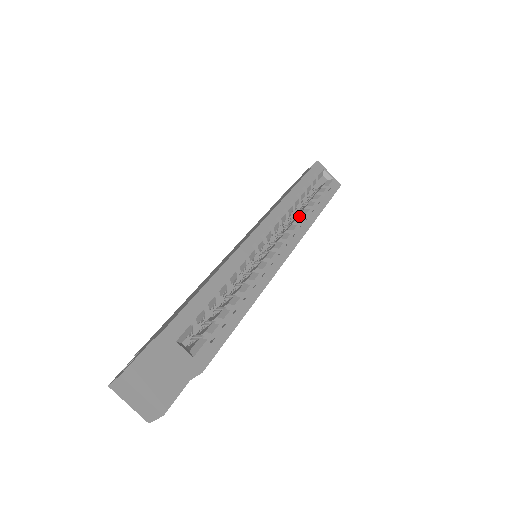
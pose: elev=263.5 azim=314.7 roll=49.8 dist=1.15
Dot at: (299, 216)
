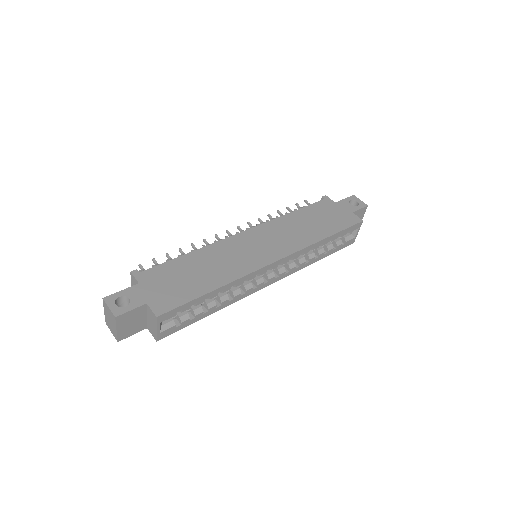
Dot at: occluded
